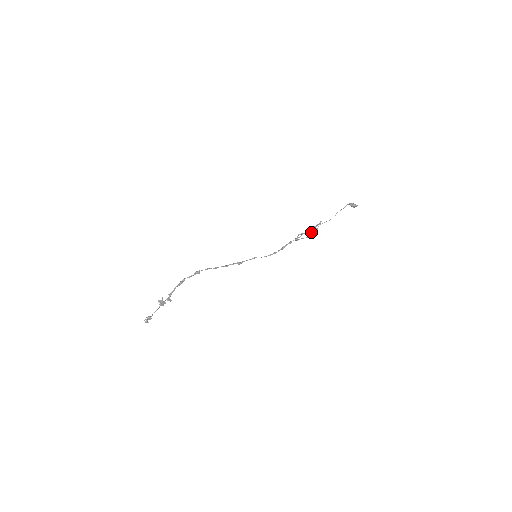
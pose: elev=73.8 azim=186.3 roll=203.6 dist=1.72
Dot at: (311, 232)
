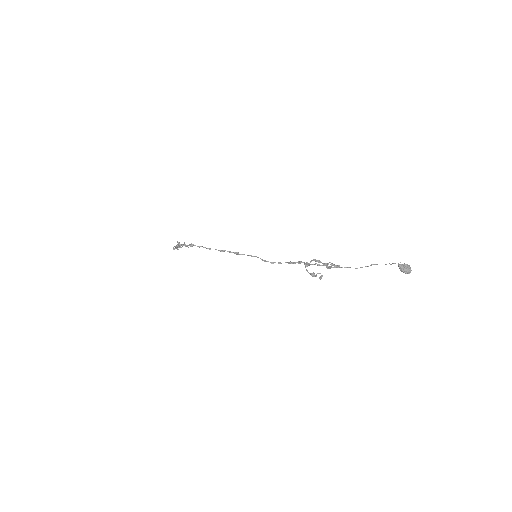
Dot at: occluded
